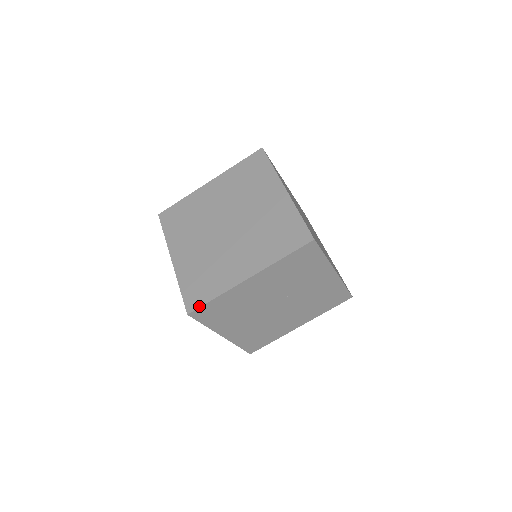
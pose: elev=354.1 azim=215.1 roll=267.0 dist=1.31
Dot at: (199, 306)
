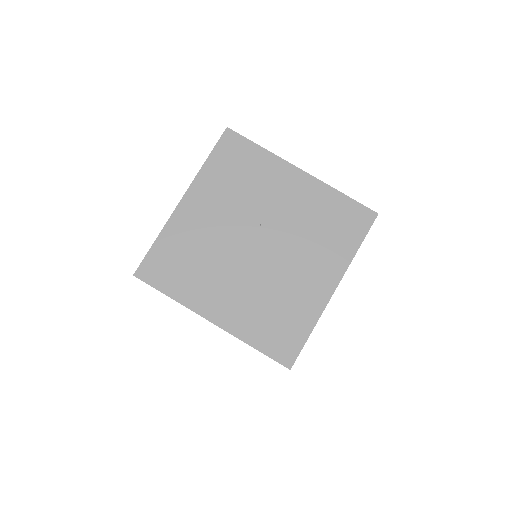
Dot at: (143, 260)
